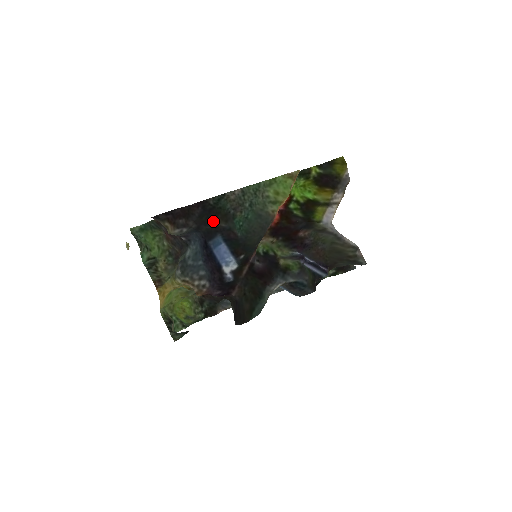
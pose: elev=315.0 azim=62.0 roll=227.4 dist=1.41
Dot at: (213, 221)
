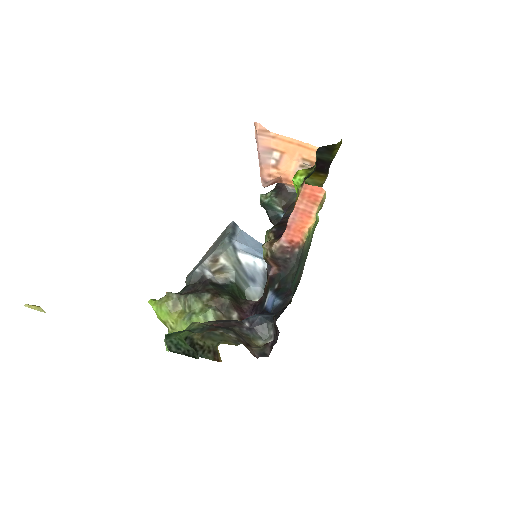
Dot at: occluded
